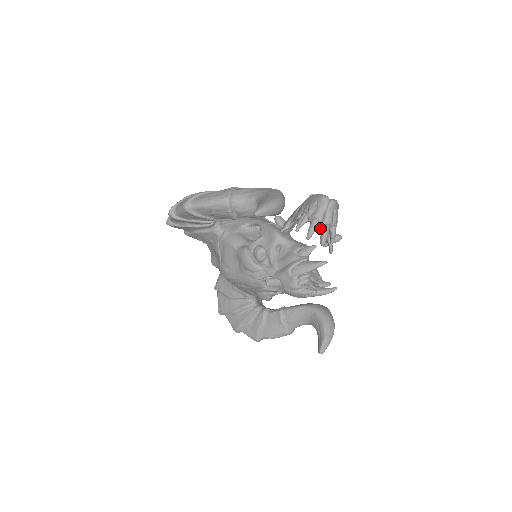
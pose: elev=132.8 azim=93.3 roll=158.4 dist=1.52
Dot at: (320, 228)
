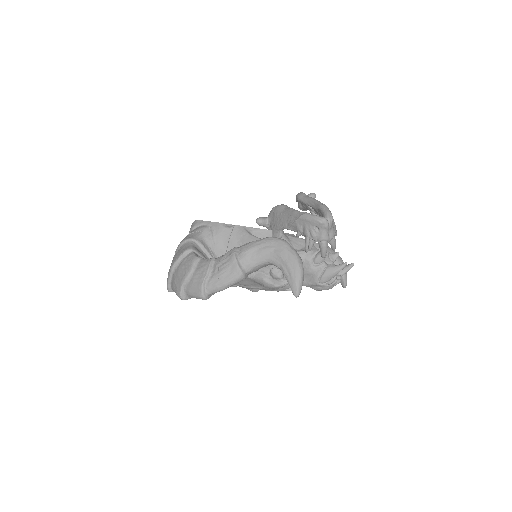
Dot at: (328, 242)
